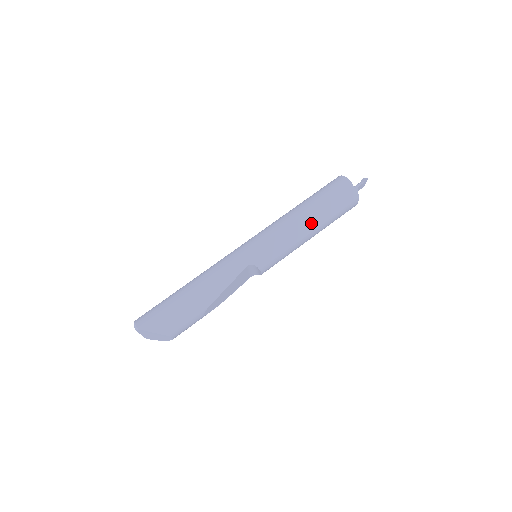
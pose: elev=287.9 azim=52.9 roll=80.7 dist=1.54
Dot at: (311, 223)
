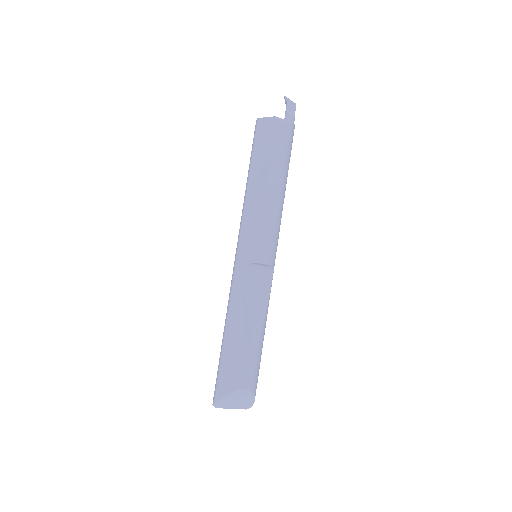
Dot at: (259, 183)
